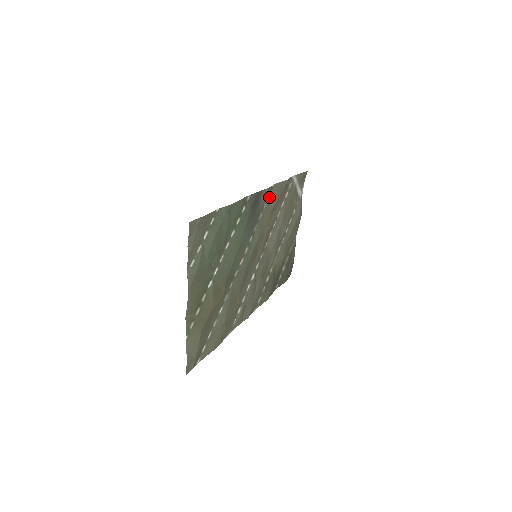
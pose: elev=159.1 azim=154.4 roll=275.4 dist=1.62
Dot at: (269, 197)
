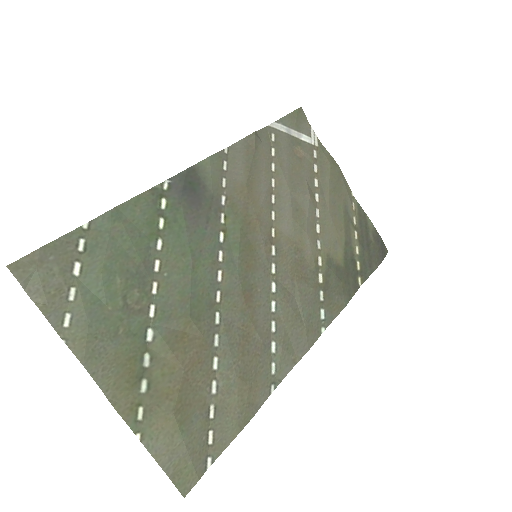
Dot at: (227, 168)
